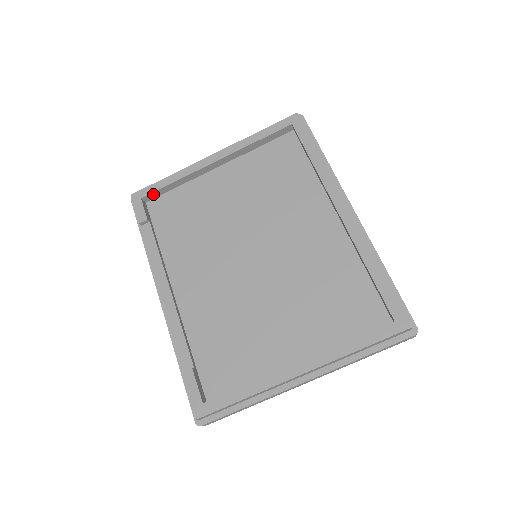
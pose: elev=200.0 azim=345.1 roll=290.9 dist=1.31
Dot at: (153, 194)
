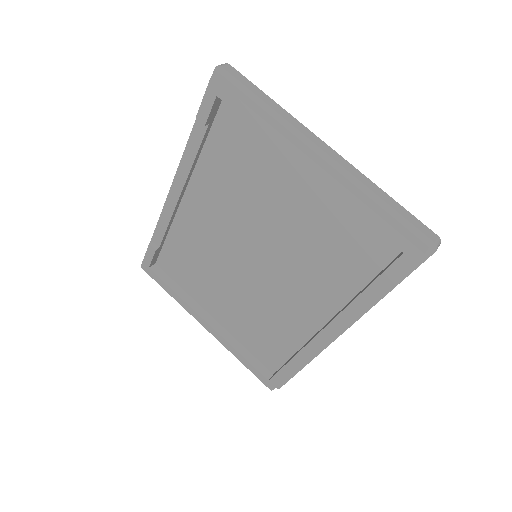
Dot at: (232, 105)
